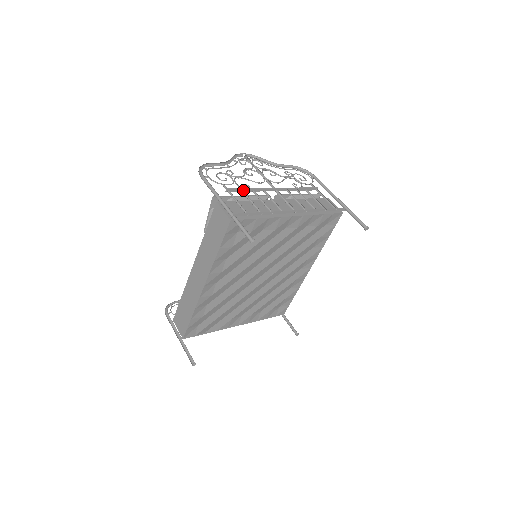
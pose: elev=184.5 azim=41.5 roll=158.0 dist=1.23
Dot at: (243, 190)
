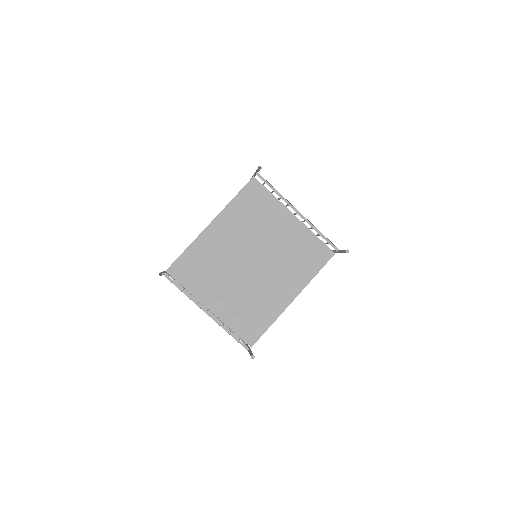
Dot at: occluded
